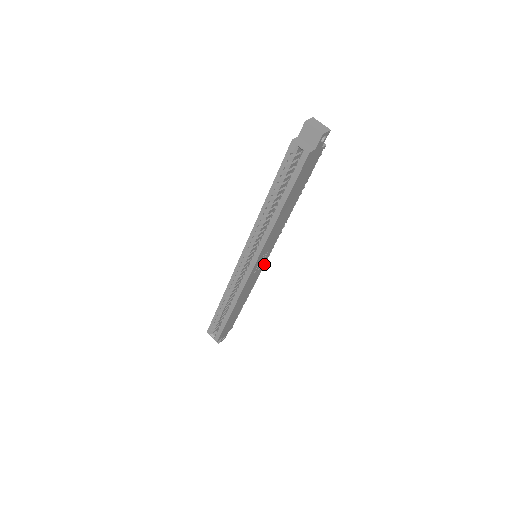
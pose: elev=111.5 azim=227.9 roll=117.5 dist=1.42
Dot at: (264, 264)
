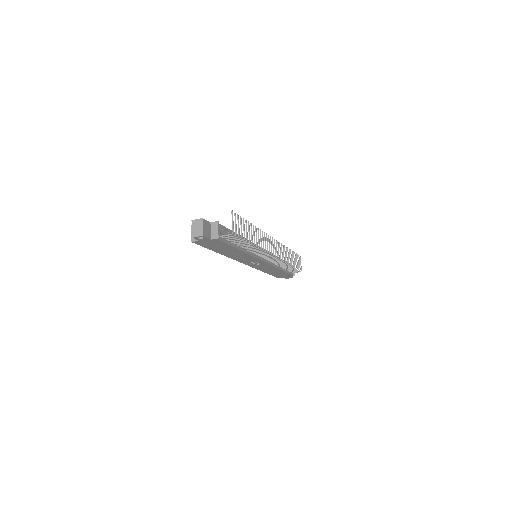
Dot at: (279, 260)
